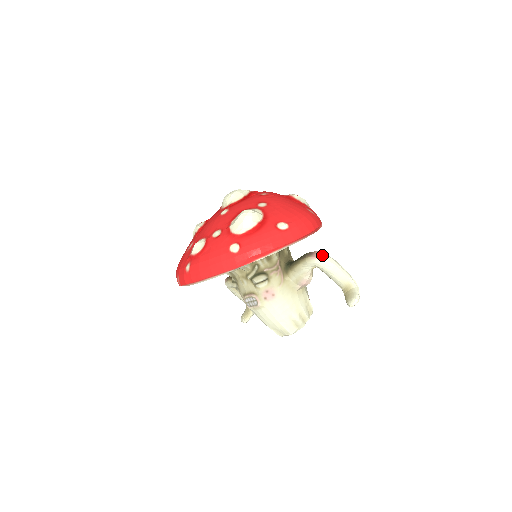
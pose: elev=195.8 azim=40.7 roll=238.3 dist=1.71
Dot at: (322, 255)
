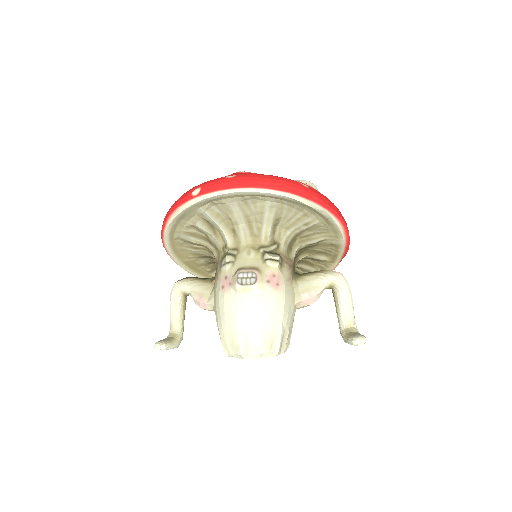
Dot at: (344, 277)
